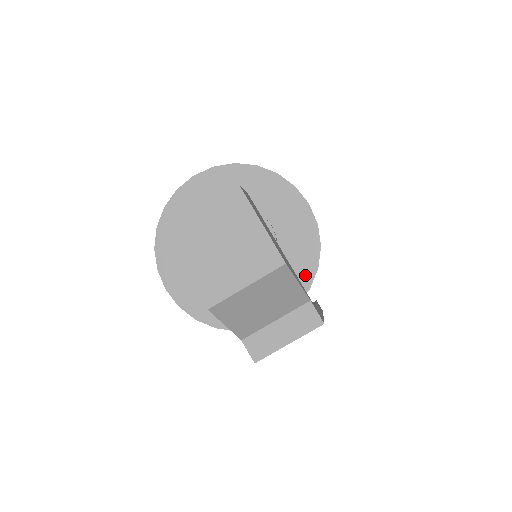
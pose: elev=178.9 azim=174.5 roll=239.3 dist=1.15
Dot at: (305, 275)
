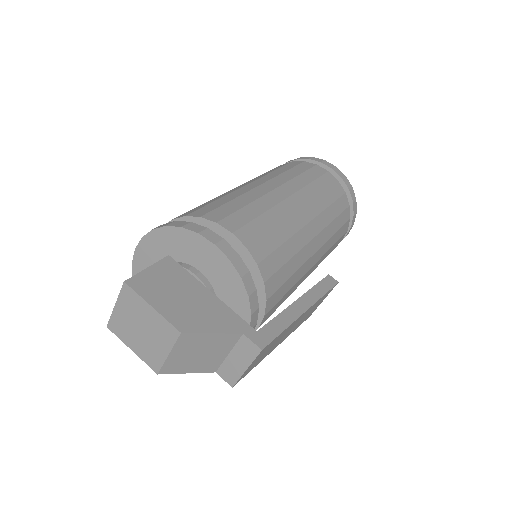
Dot at: (242, 305)
